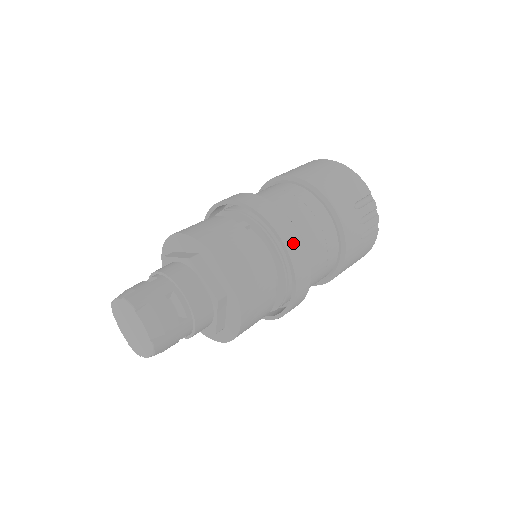
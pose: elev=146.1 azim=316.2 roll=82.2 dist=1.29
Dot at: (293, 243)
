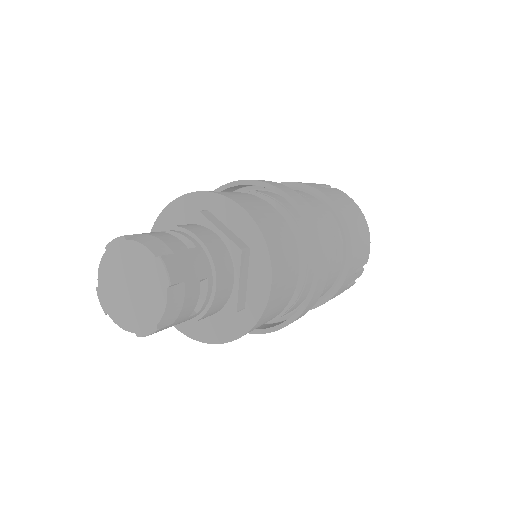
Dot at: (319, 289)
